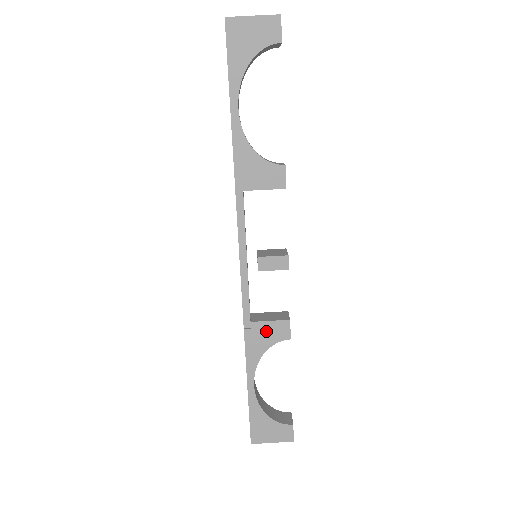
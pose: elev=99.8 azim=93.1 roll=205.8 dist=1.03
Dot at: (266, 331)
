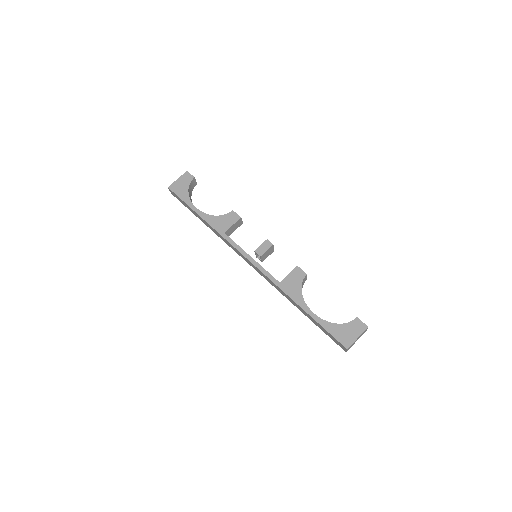
Dot at: (291, 281)
